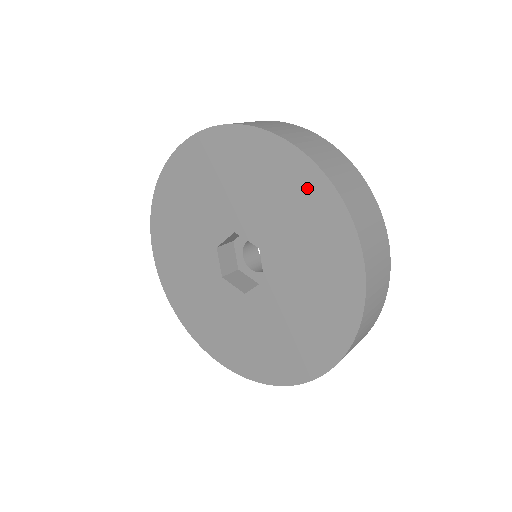
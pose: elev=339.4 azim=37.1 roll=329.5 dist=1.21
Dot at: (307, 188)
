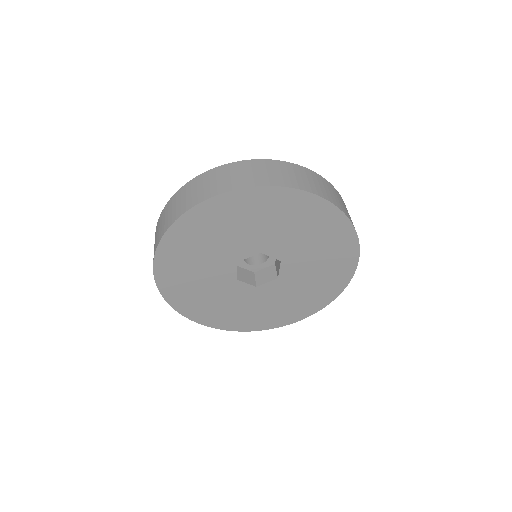
Dot at: (335, 229)
